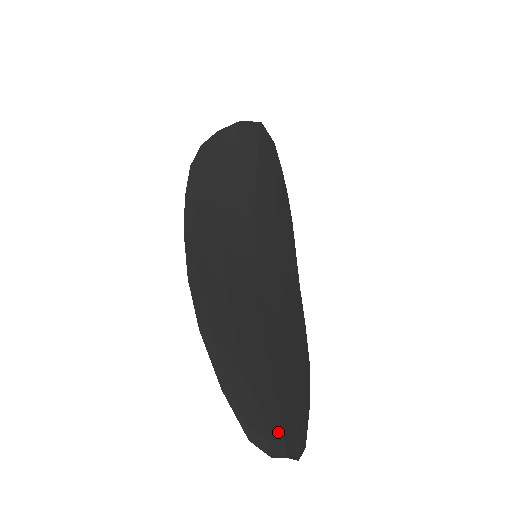
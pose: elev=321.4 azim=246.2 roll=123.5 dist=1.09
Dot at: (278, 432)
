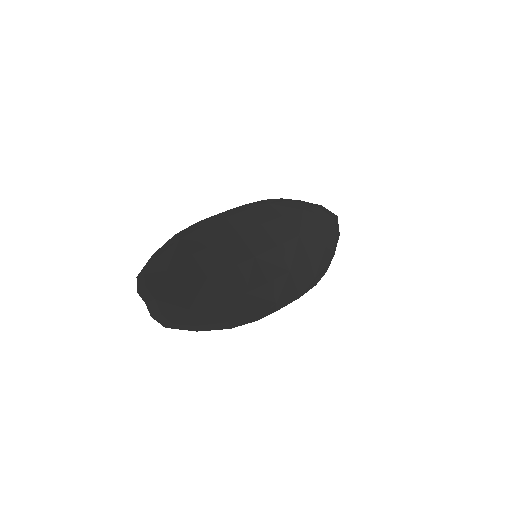
Dot at: (156, 293)
